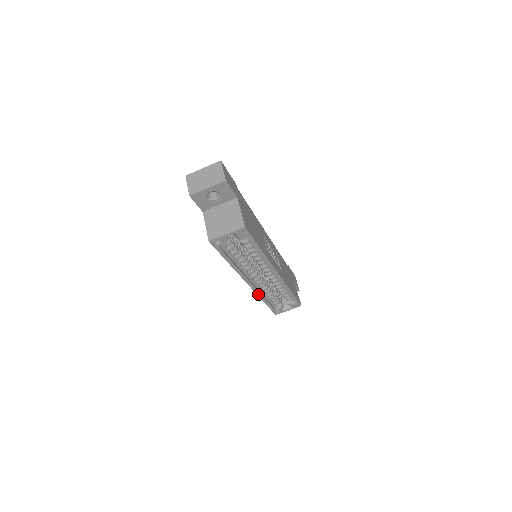
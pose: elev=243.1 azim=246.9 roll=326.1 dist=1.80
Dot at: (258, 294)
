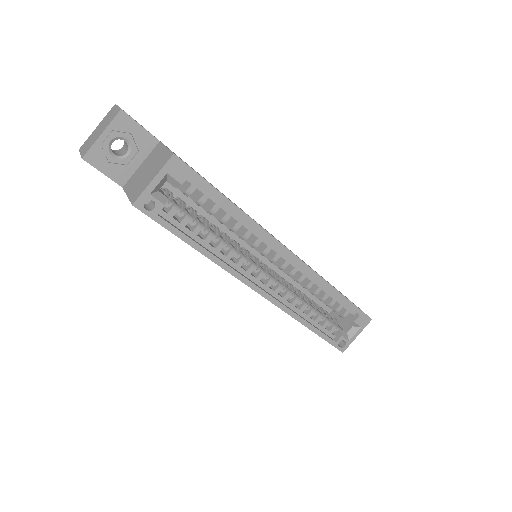
Dot at: (287, 312)
